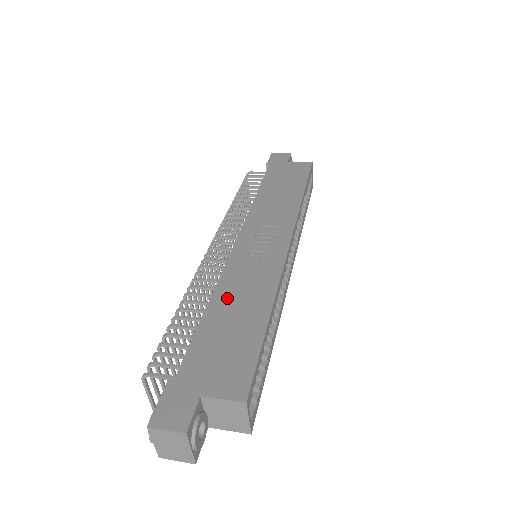
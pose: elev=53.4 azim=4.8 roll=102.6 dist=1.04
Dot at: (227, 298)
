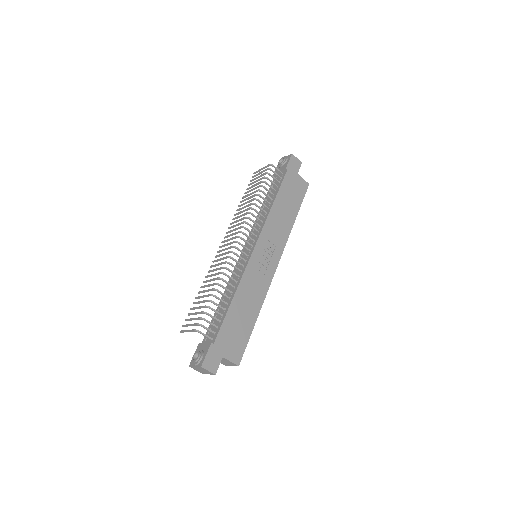
Dot at: (242, 297)
